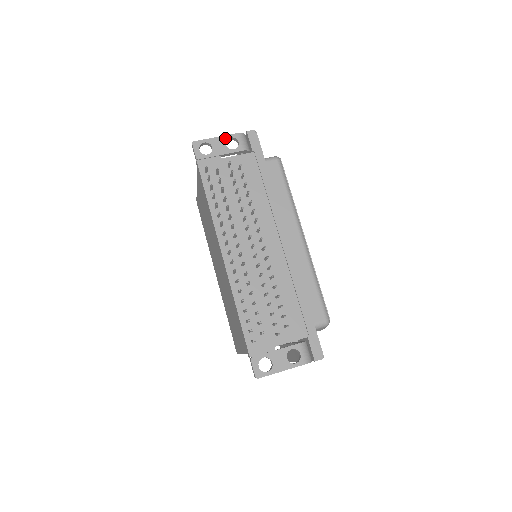
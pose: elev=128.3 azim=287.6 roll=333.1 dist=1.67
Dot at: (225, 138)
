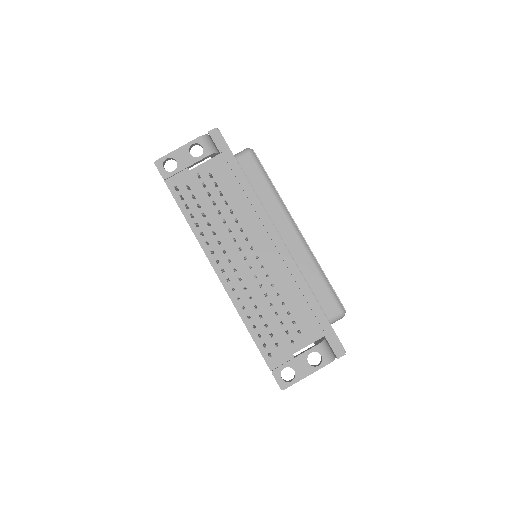
Dot at: (187, 147)
